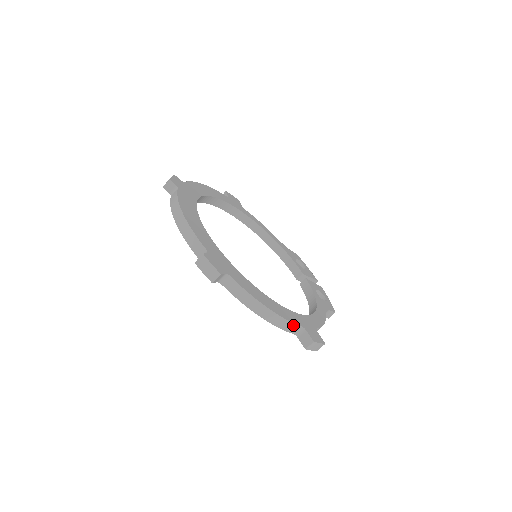
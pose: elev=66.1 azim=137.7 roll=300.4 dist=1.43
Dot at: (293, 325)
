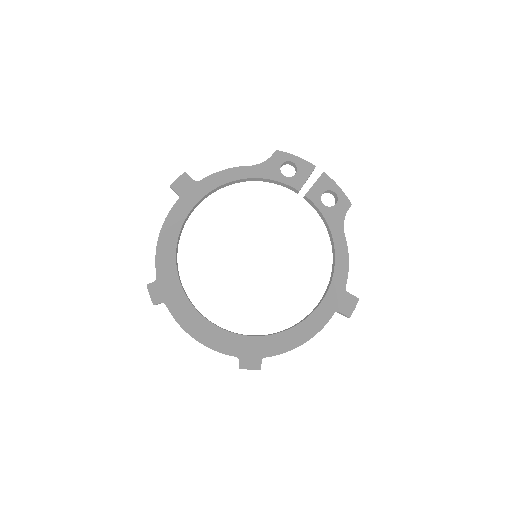
Dot at: occluded
